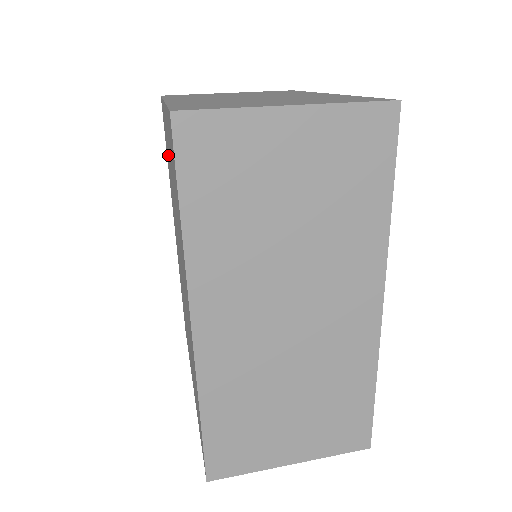
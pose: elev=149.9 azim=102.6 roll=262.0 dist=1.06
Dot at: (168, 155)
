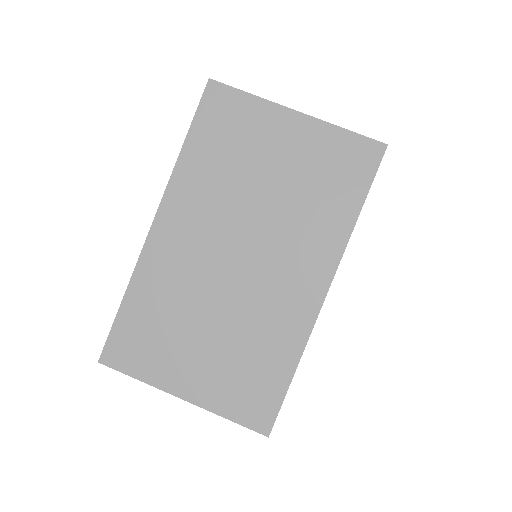
Dot at: occluded
